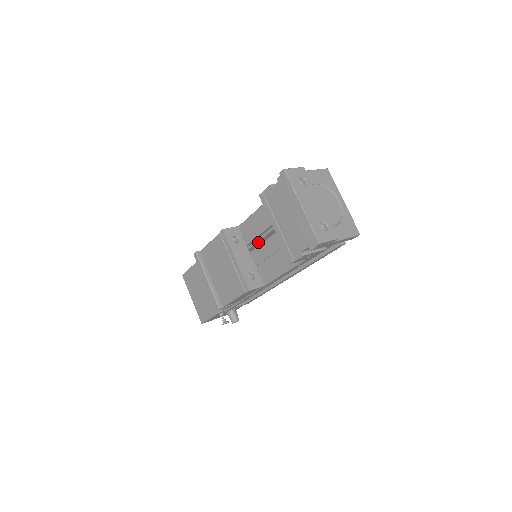
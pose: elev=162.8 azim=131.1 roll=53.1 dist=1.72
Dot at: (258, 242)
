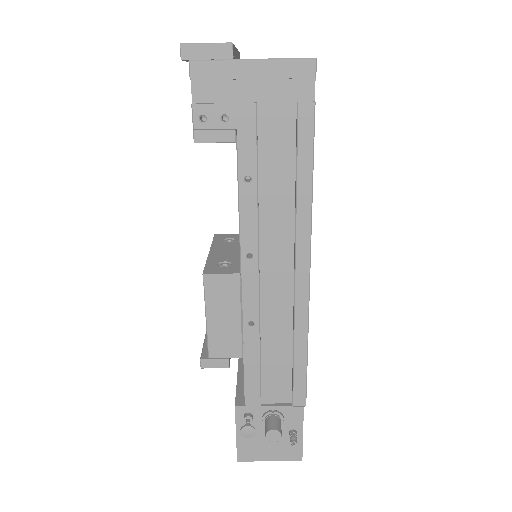
Dot at: occluded
